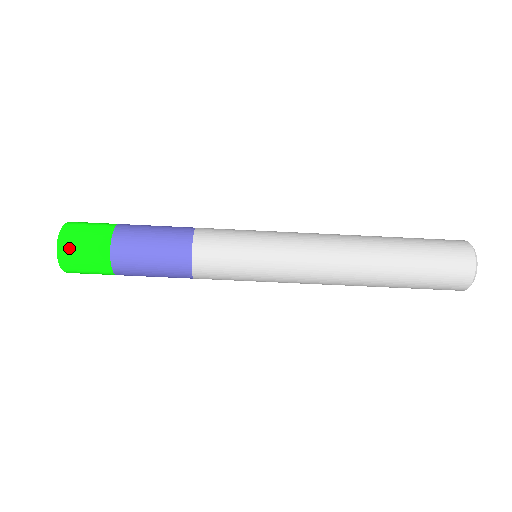
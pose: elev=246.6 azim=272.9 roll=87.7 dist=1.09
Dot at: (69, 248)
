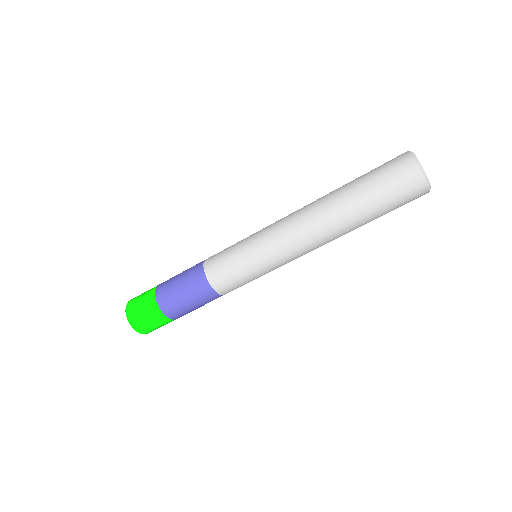
Dot at: (140, 325)
